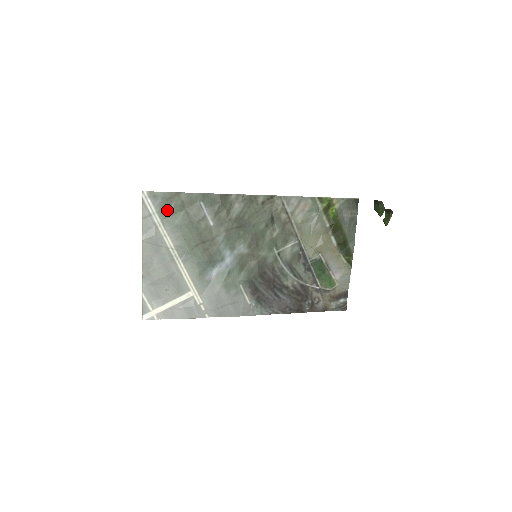
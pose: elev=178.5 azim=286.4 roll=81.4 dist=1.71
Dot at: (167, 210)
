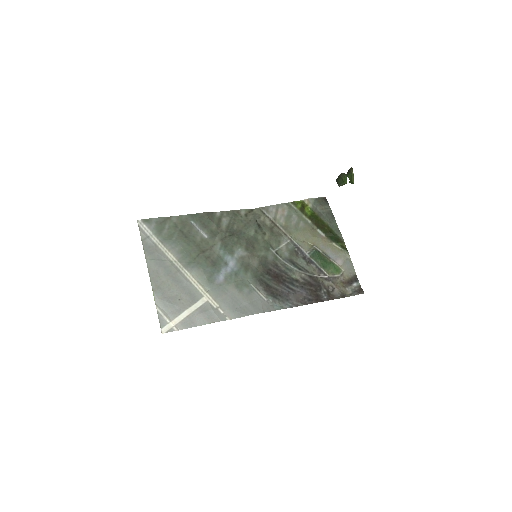
Dot at: (163, 231)
